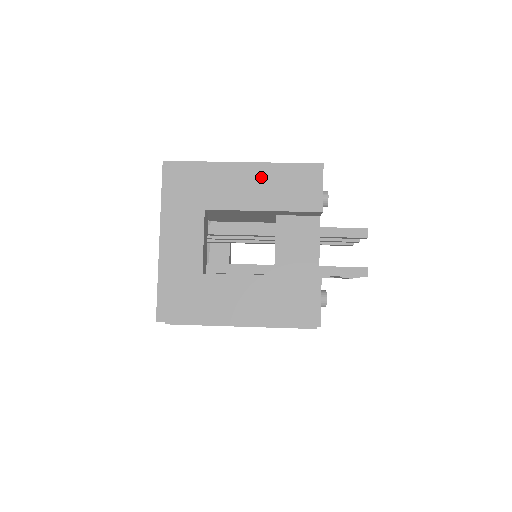
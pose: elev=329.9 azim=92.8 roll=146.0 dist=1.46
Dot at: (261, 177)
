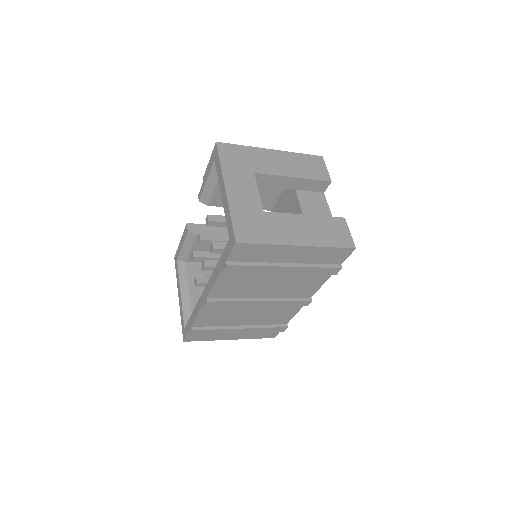
Dot at: (287, 159)
